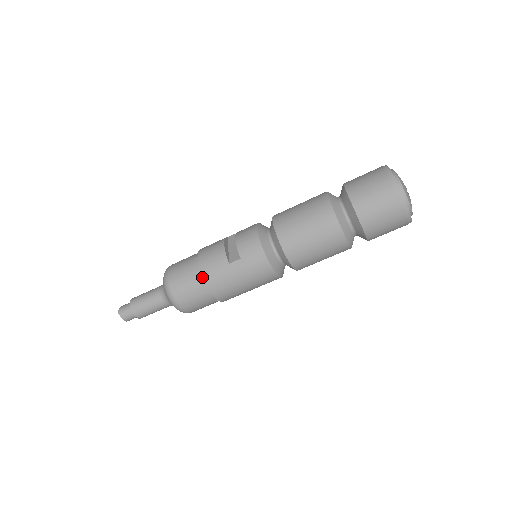
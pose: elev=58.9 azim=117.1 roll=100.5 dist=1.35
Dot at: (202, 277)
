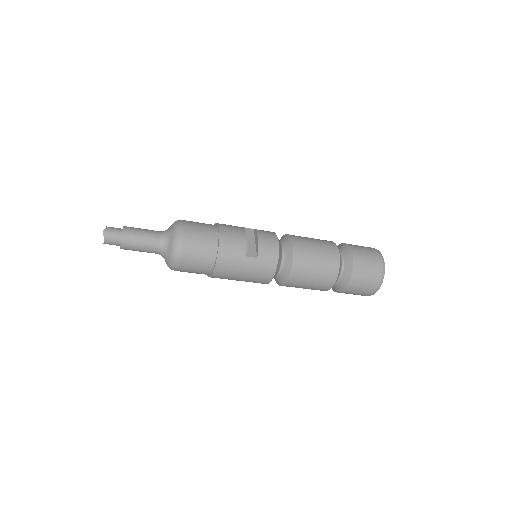
Dot at: (217, 254)
